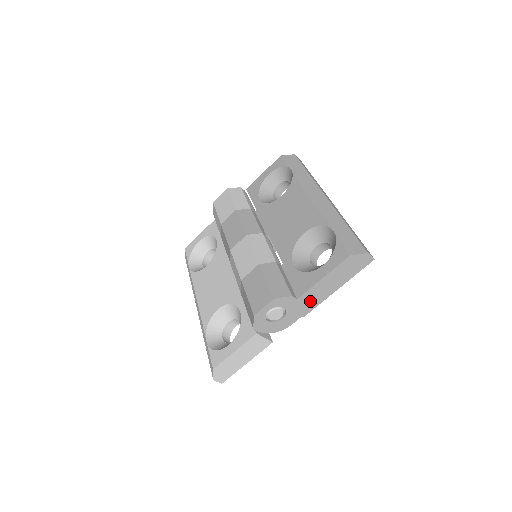
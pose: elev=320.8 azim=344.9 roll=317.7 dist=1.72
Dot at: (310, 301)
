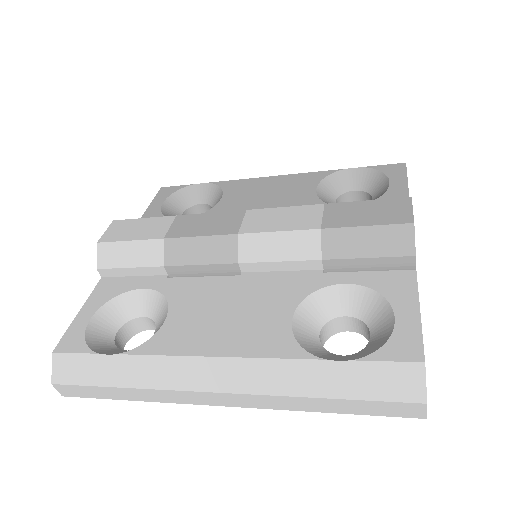
Dot at: occluded
